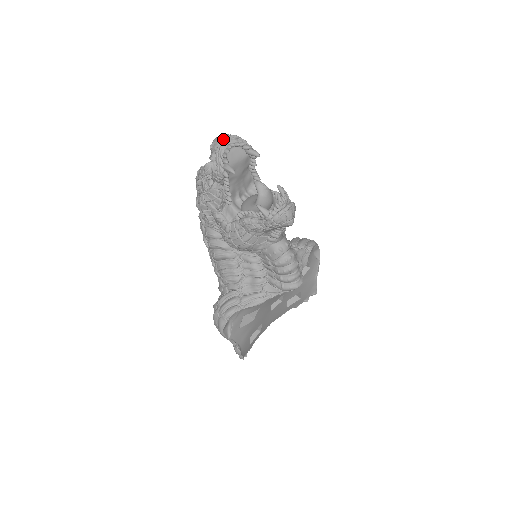
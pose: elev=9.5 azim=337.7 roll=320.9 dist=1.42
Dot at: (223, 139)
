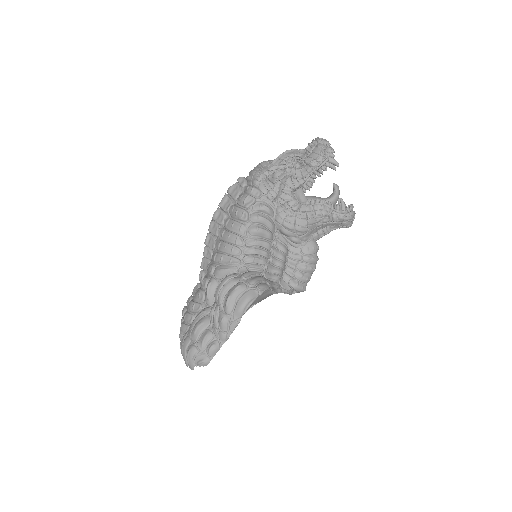
Dot at: (328, 141)
